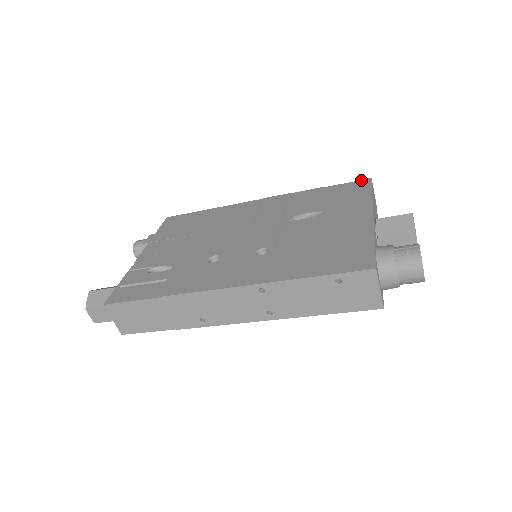
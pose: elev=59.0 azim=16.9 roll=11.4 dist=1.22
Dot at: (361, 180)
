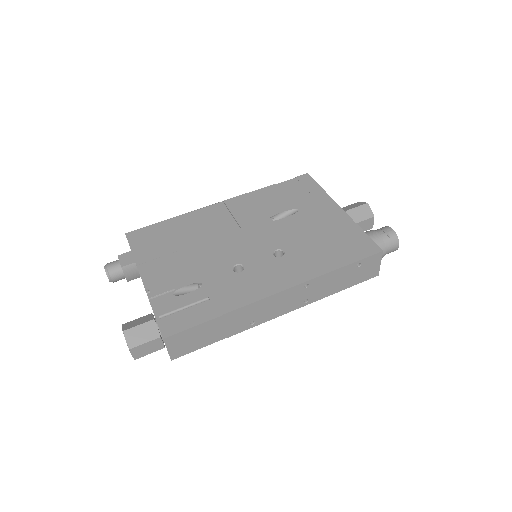
Dot at: (301, 176)
